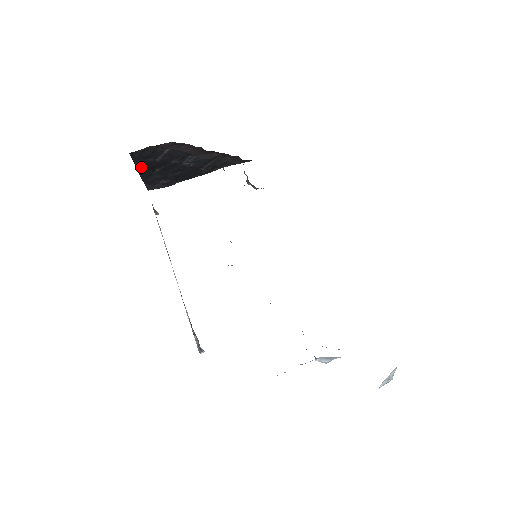
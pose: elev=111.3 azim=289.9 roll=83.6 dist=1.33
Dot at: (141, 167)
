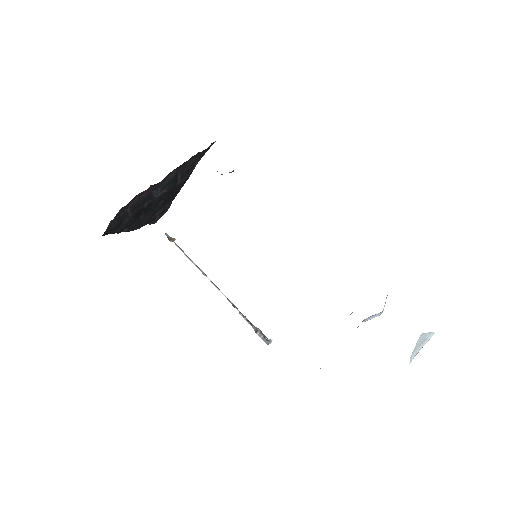
Dot at: (125, 228)
